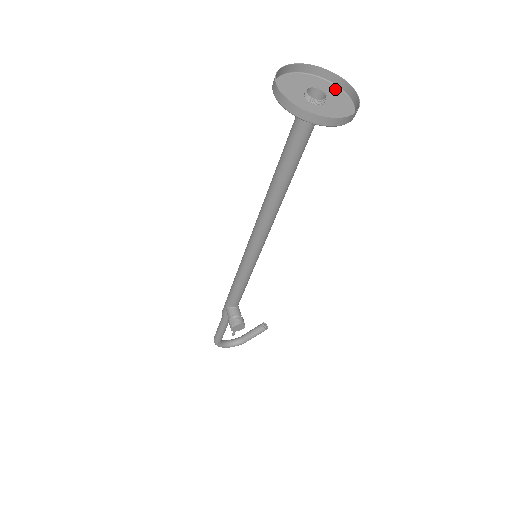
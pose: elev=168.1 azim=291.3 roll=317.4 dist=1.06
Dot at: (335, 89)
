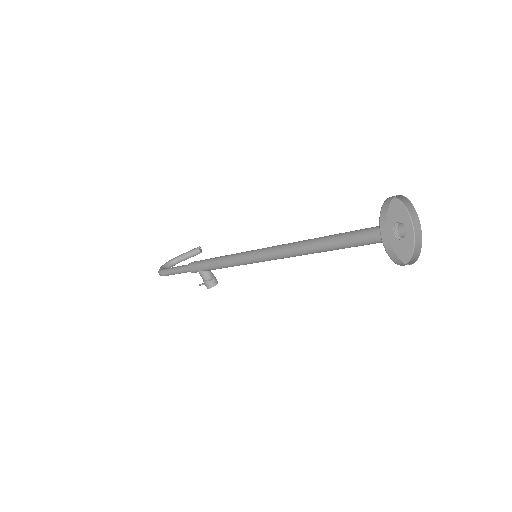
Dot at: (402, 207)
